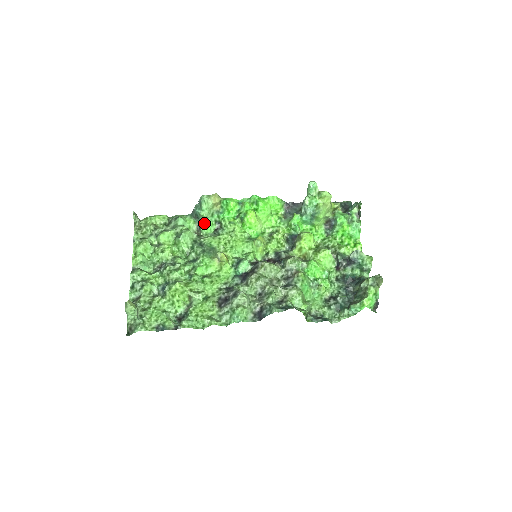
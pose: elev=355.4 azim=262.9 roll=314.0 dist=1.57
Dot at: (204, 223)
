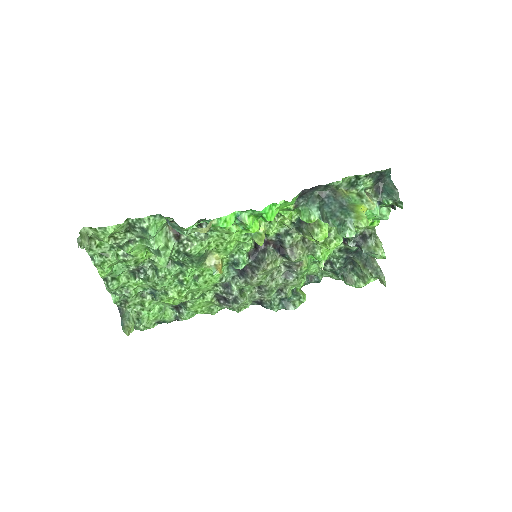
Dot at: occluded
